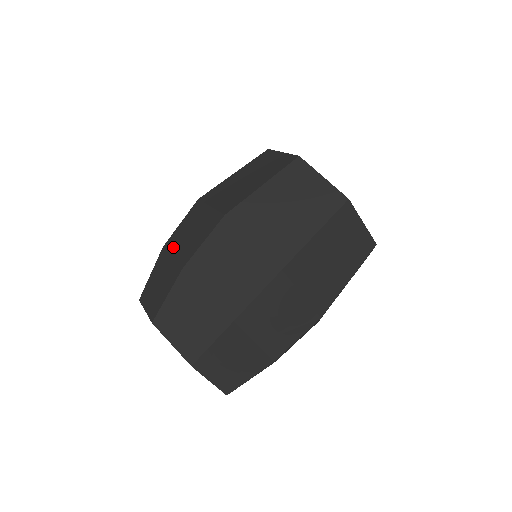
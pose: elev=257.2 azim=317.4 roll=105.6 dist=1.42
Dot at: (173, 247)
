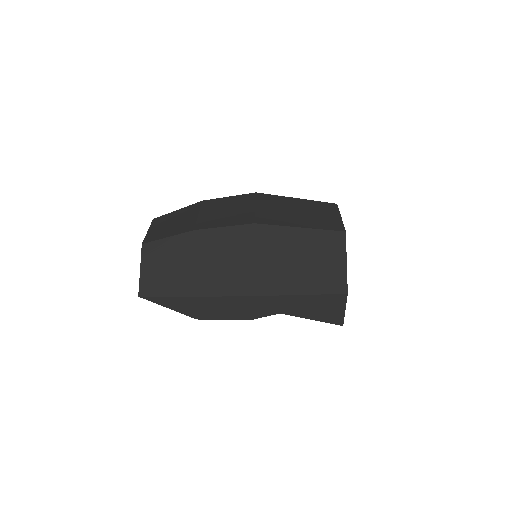
Dot at: occluded
